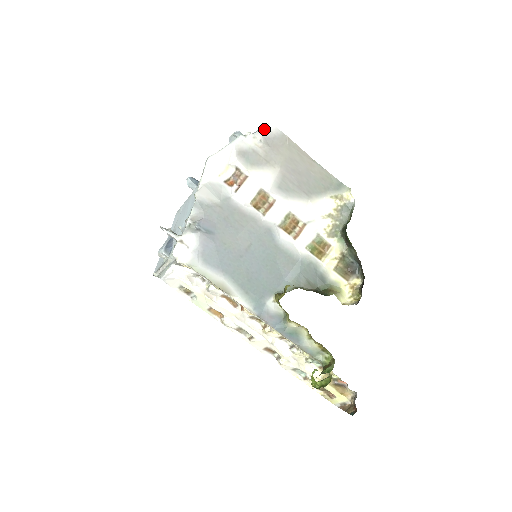
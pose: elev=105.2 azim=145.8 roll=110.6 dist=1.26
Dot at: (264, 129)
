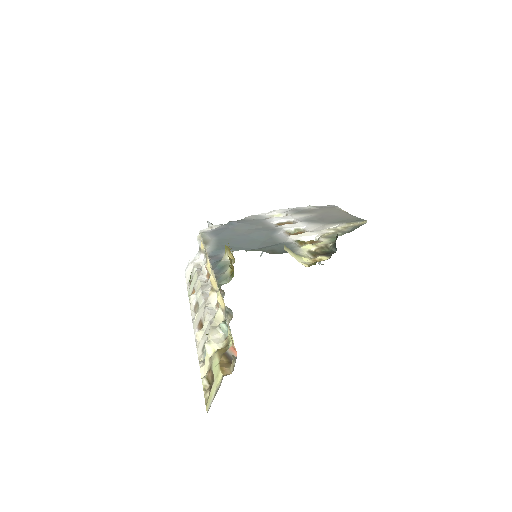
Dot at: occluded
